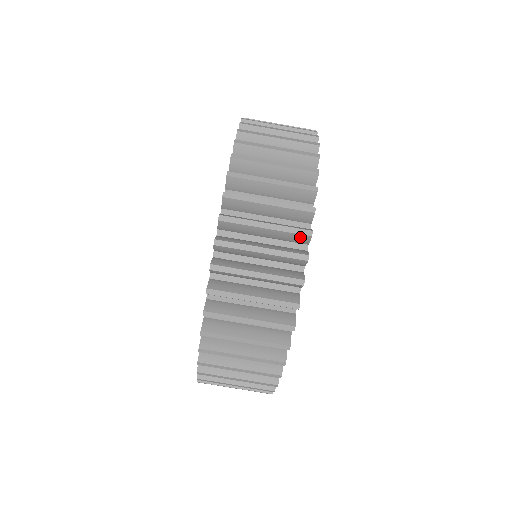
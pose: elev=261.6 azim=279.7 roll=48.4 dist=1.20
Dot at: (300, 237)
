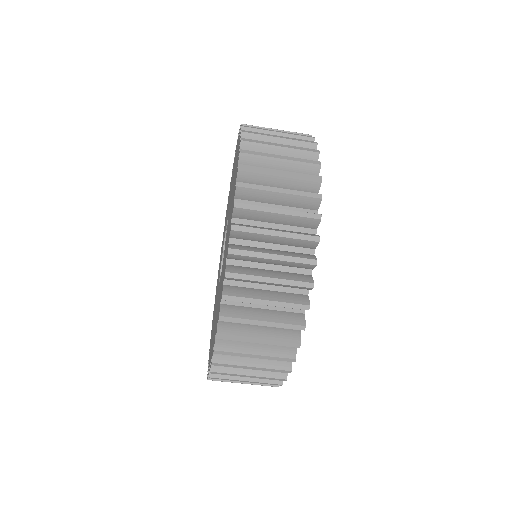
Dot at: (302, 288)
